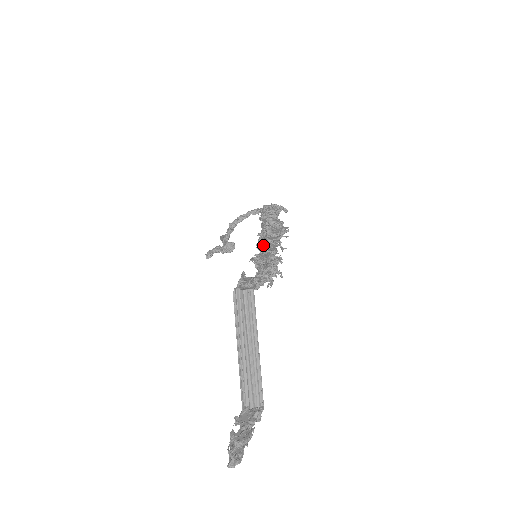
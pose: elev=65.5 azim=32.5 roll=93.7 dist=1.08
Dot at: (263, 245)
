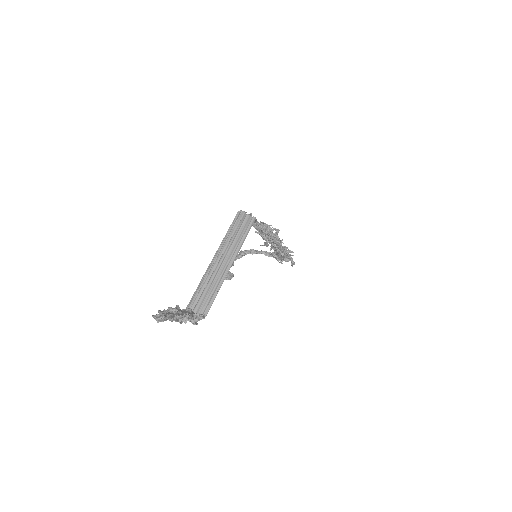
Dot at: occluded
